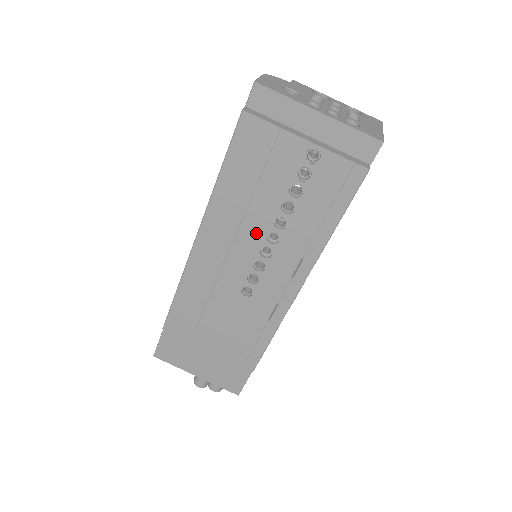
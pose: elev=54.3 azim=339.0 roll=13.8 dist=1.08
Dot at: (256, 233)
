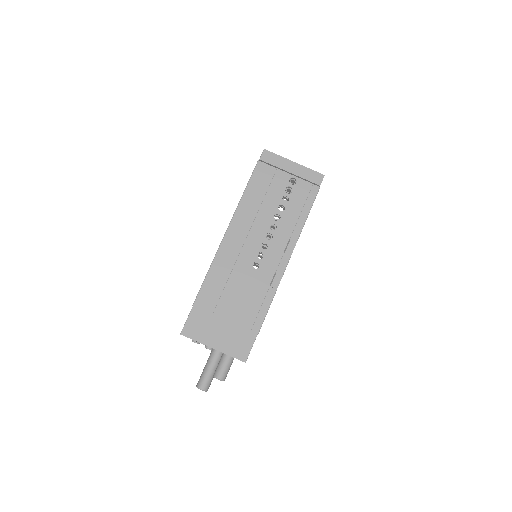
Dot at: (263, 225)
